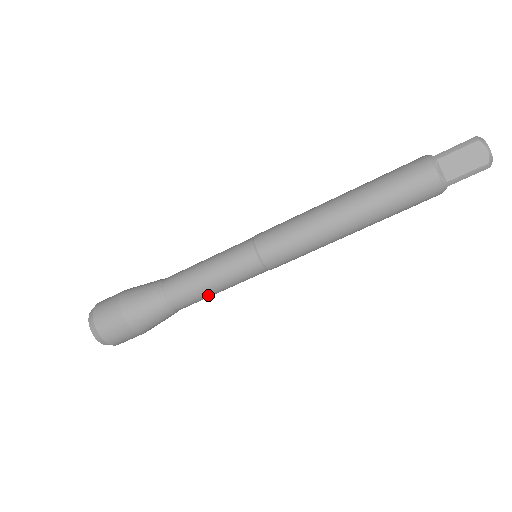
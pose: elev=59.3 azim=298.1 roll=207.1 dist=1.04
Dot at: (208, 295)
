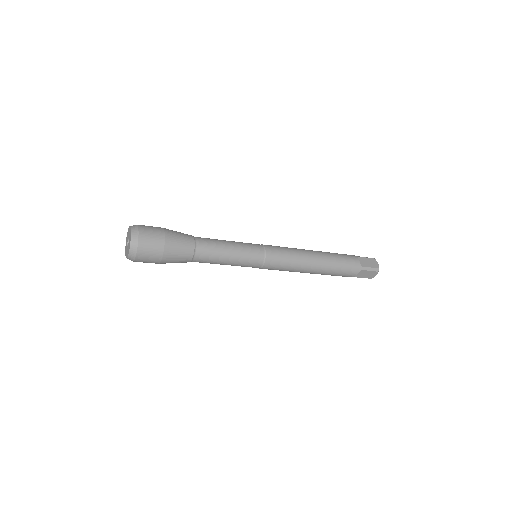
Dot at: occluded
